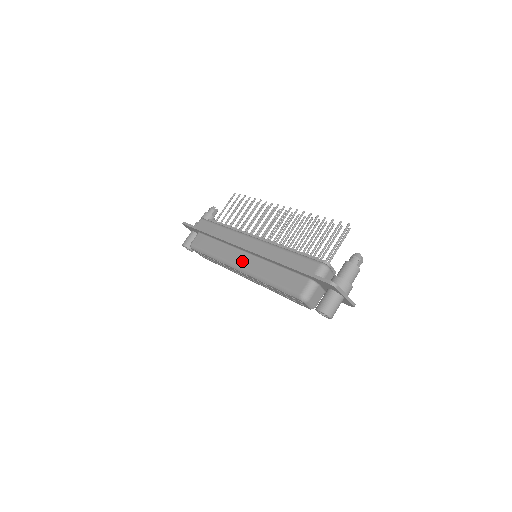
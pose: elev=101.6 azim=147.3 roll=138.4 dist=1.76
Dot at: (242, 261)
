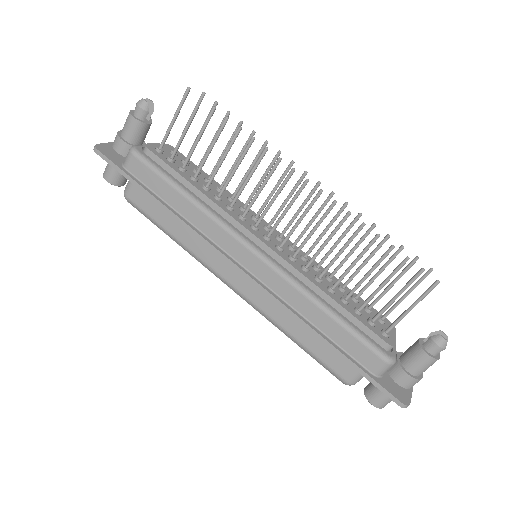
Dot at: (238, 282)
